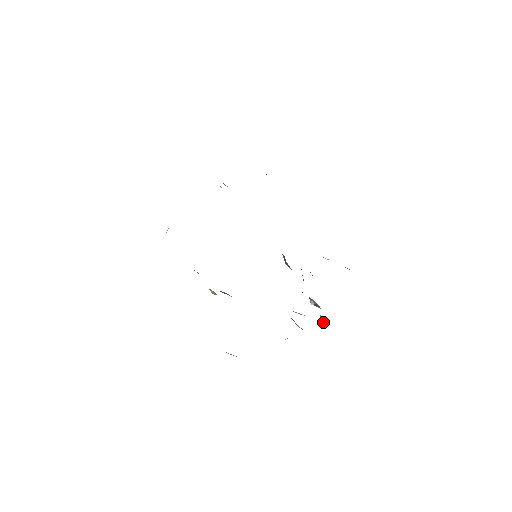
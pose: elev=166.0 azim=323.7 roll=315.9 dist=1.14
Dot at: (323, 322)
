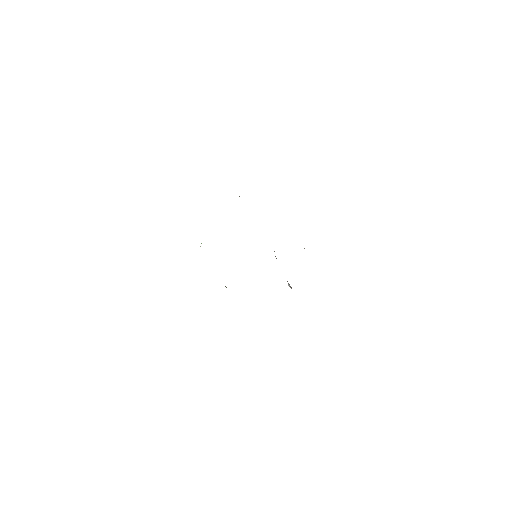
Dot at: occluded
